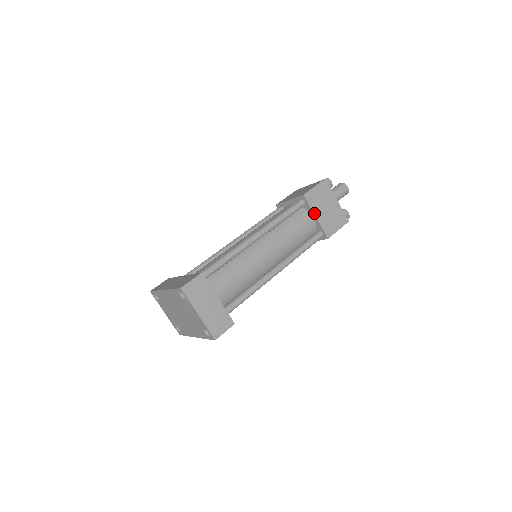
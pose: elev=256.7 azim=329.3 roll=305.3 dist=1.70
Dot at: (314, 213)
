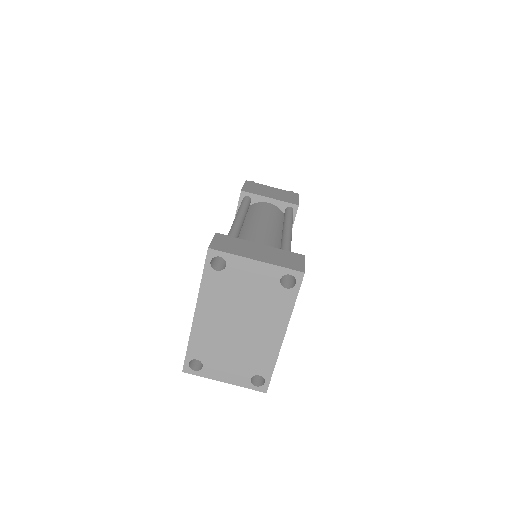
Dot at: (265, 197)
